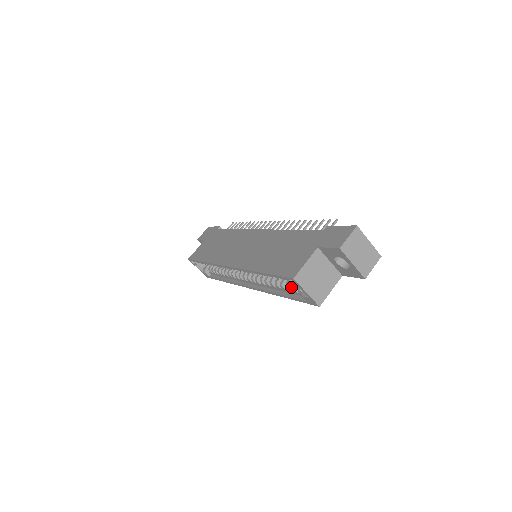
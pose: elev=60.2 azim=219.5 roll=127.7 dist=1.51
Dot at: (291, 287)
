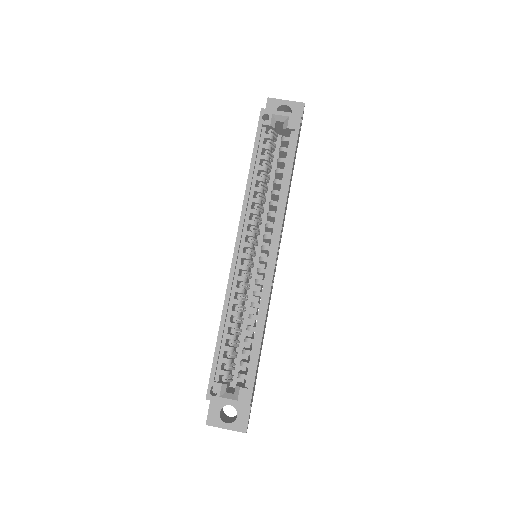
Dot at: (280, 151)
